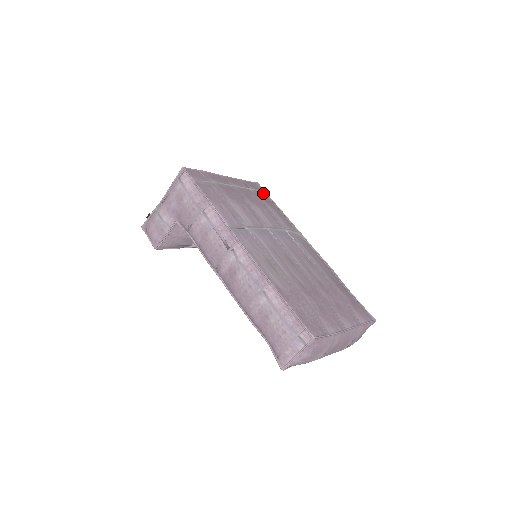
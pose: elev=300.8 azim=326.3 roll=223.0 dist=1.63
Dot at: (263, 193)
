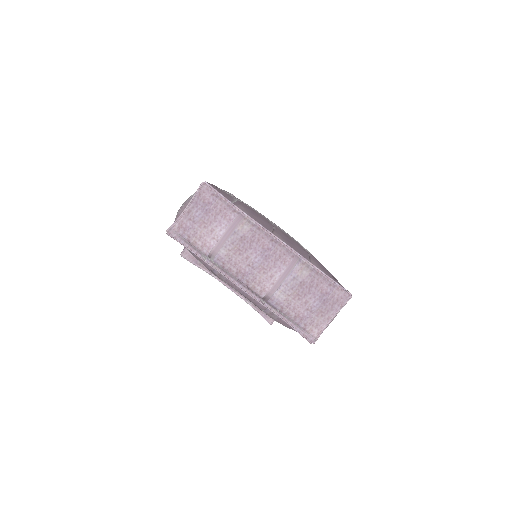
Dot at: occluded
